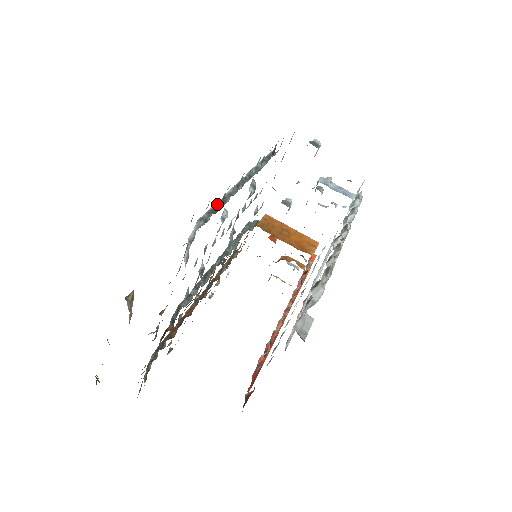
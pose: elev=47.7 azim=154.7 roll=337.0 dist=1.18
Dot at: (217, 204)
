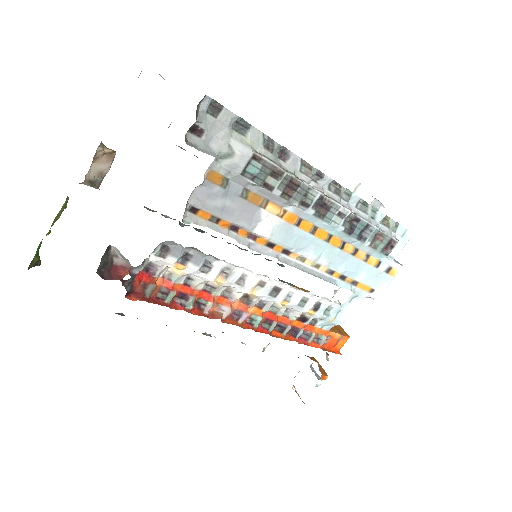
Dot at: occluded
